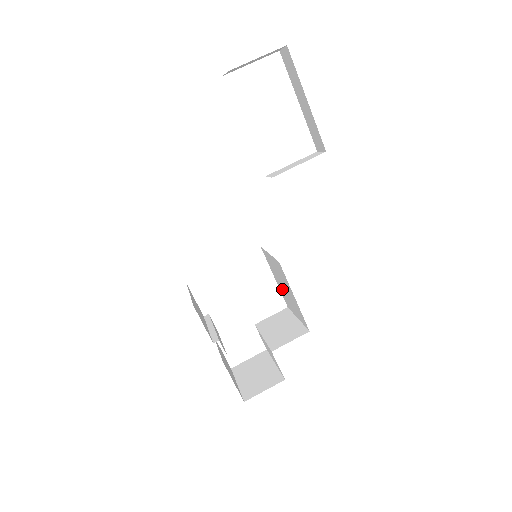
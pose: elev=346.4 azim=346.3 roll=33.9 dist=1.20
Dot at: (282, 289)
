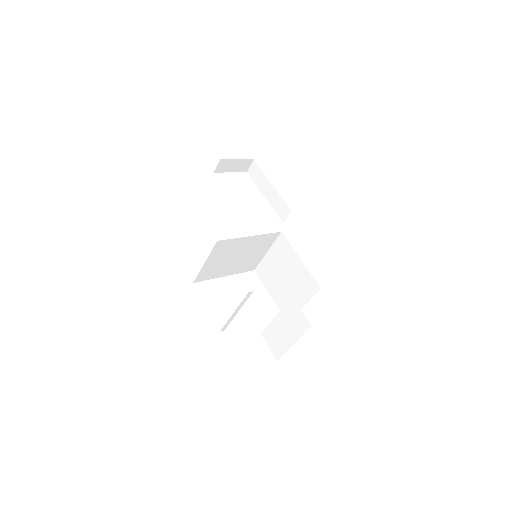
Dot at: (282, 293)
